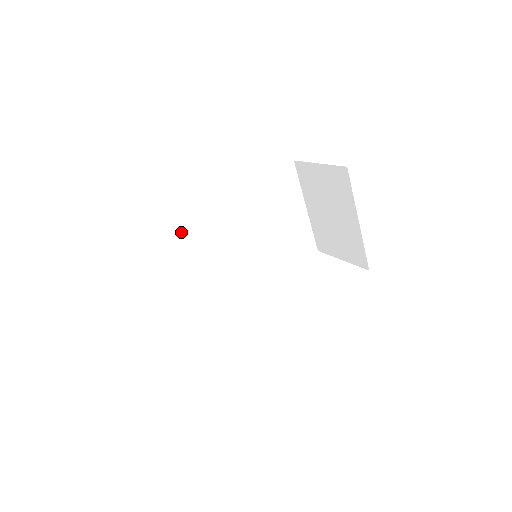
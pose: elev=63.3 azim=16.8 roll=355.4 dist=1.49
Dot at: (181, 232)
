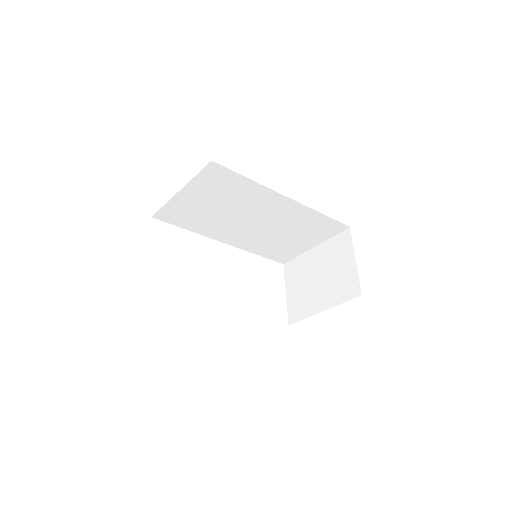
Dot at: (242, 188)
